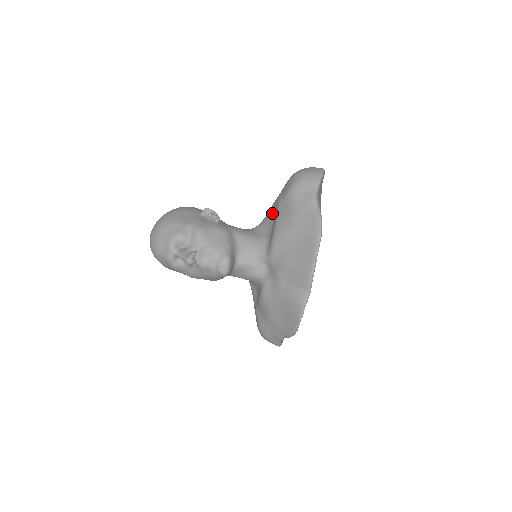
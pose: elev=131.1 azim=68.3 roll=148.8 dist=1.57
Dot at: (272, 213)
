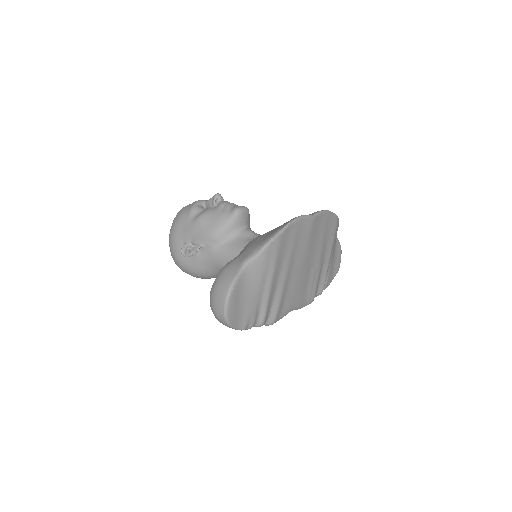
Dot at: occluded
